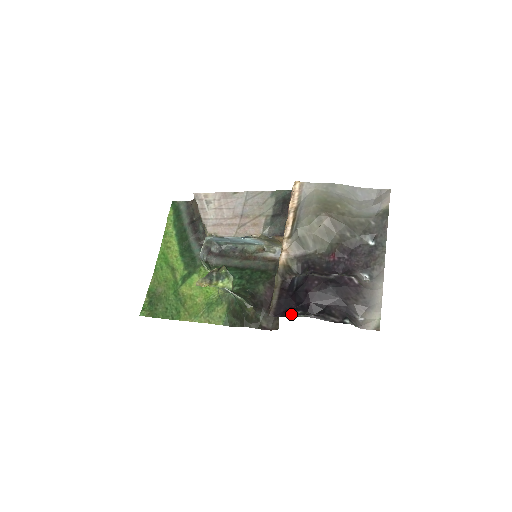
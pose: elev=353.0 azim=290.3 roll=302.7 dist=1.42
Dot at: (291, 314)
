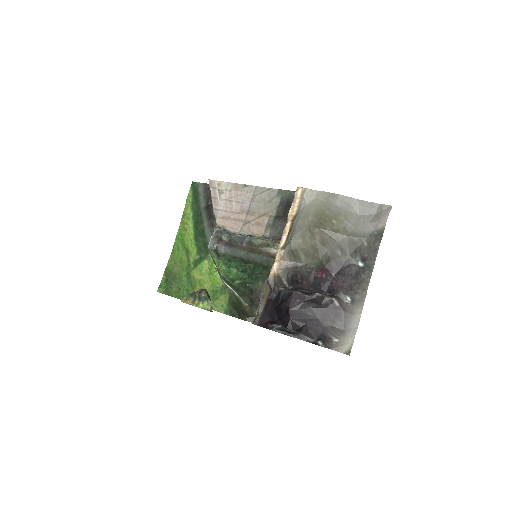
Dot at: (272, 327)
